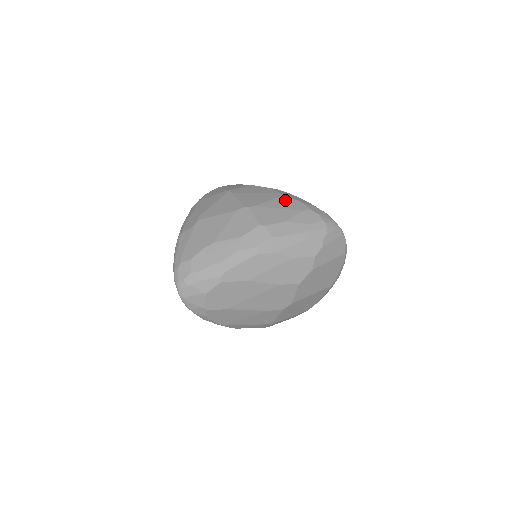
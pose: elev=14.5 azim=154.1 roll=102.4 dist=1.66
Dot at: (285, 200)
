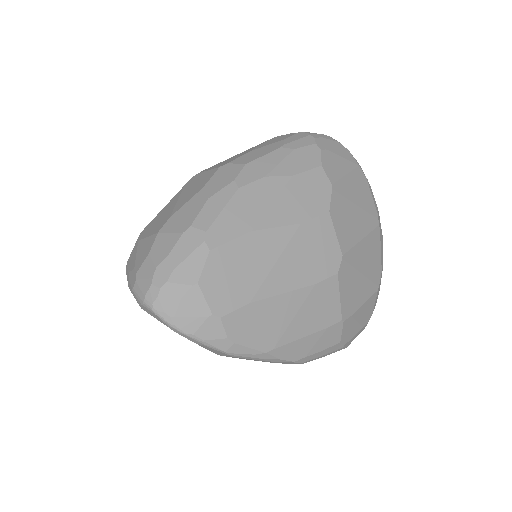
Dot at: occluded
